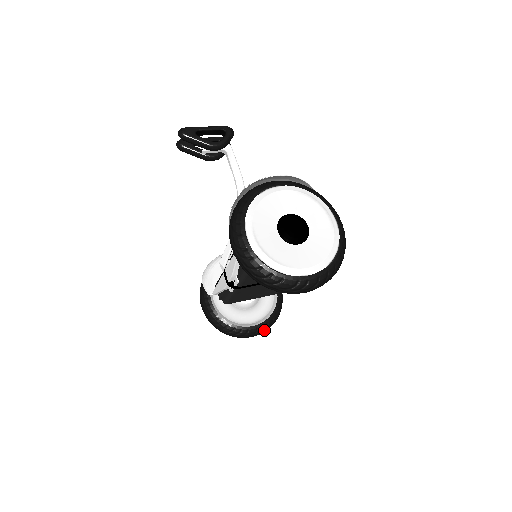
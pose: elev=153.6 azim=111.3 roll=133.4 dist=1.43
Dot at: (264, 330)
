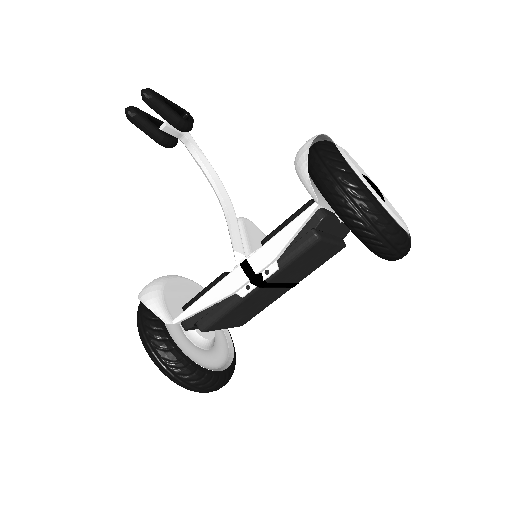
Dot at: (229, 379)
